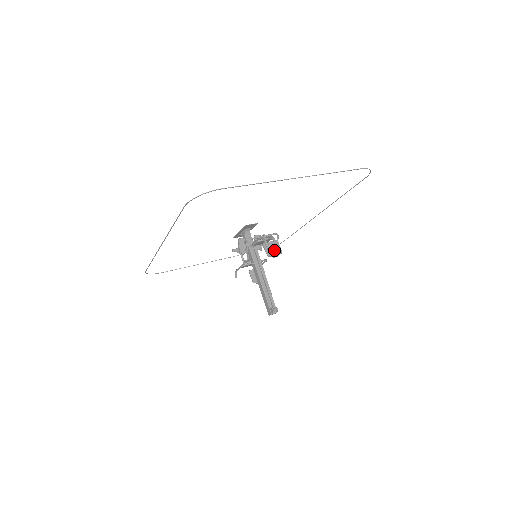
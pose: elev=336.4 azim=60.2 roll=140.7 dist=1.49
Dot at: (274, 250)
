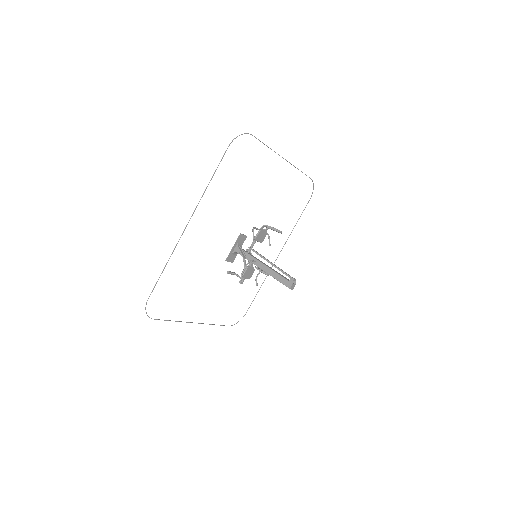
Dot at: occluded
